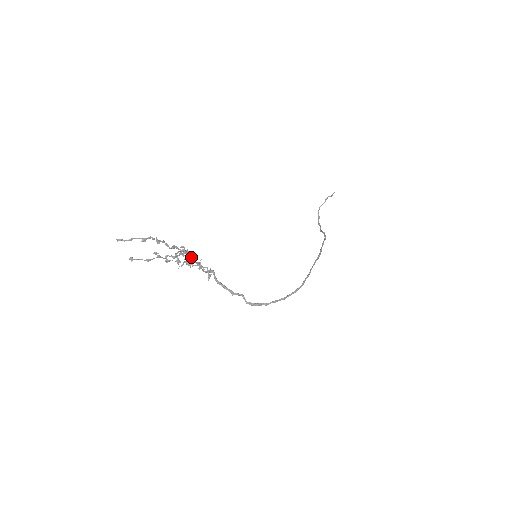
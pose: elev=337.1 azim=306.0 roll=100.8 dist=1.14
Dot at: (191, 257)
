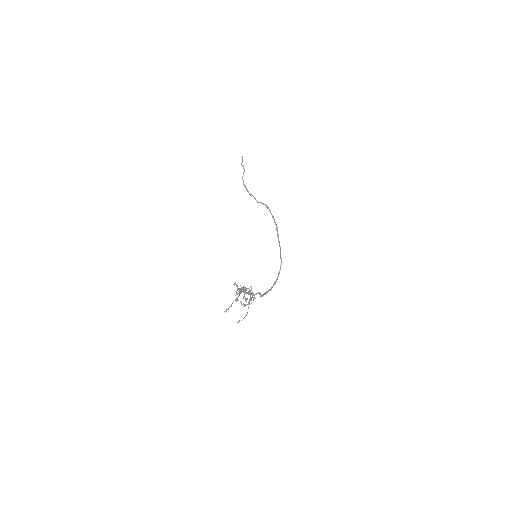
Dot at: (246, 289)
